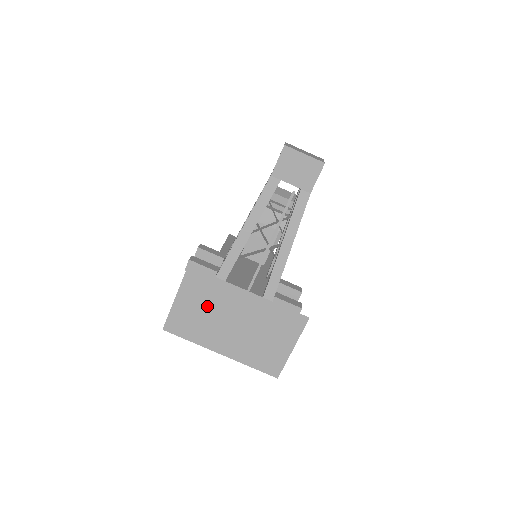
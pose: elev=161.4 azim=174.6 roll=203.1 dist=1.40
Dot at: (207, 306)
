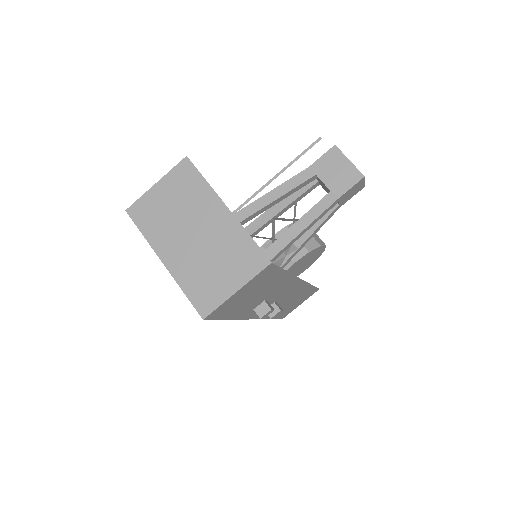
Dot at: (180, 204)
